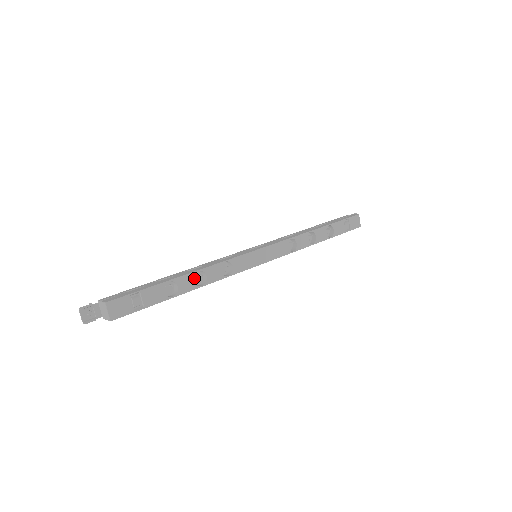
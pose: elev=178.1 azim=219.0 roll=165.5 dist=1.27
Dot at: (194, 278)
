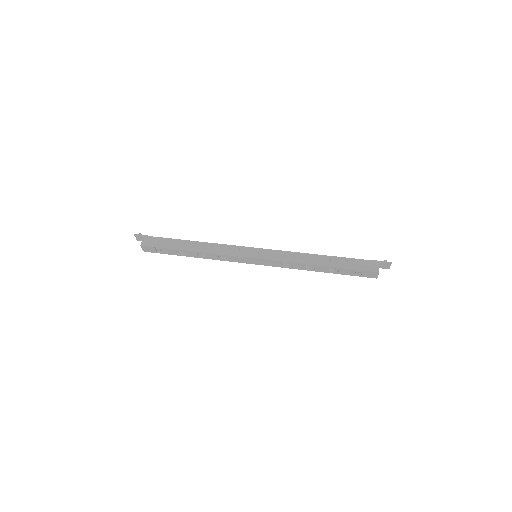
Dot at: occluded
